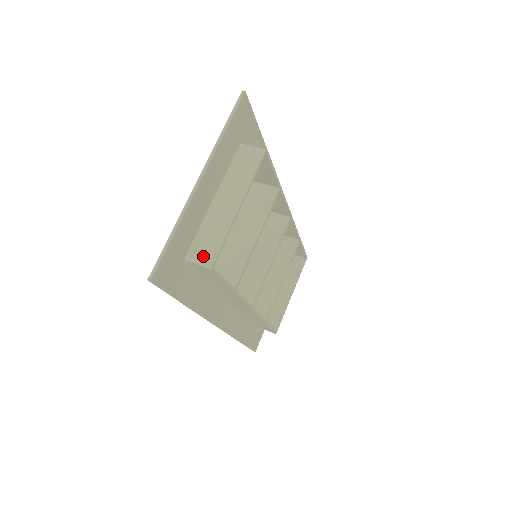
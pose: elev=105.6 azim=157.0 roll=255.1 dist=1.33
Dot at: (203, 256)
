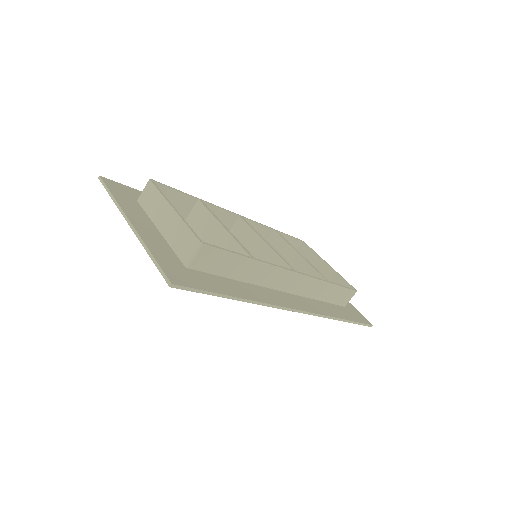
Dot at: (190, 248)
